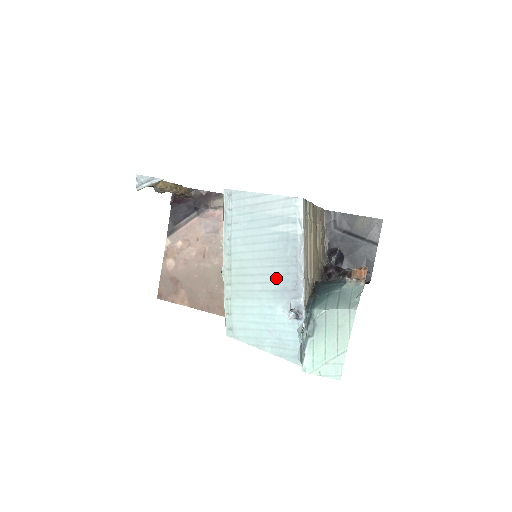
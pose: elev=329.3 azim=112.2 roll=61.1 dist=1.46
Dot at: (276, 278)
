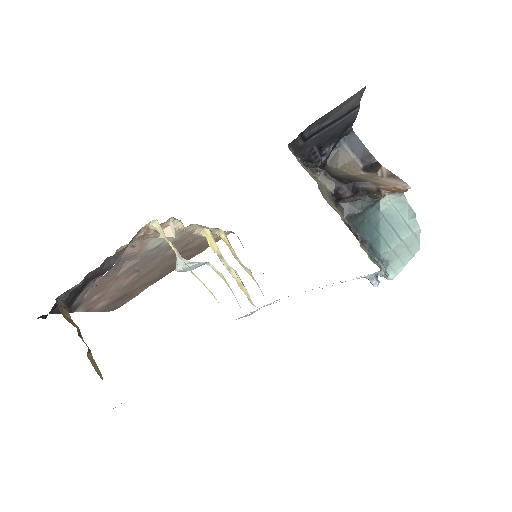
Dot at: occluded
